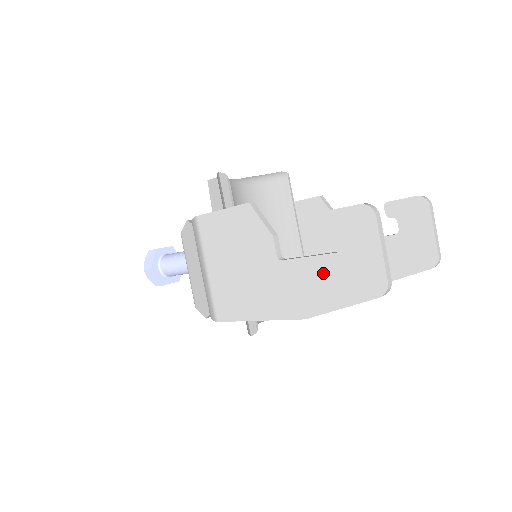
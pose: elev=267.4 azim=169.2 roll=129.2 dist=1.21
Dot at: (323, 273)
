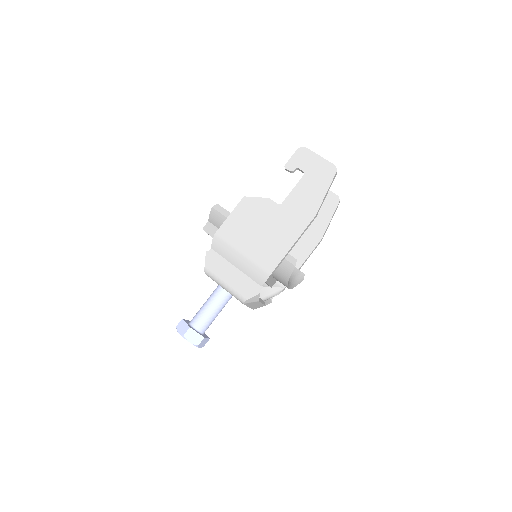
Dot at: (306, 188)
